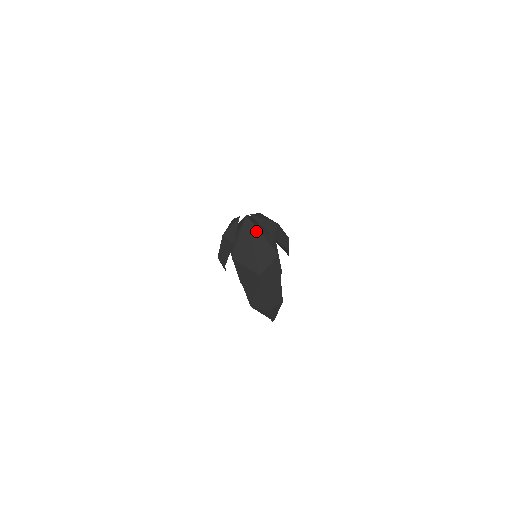
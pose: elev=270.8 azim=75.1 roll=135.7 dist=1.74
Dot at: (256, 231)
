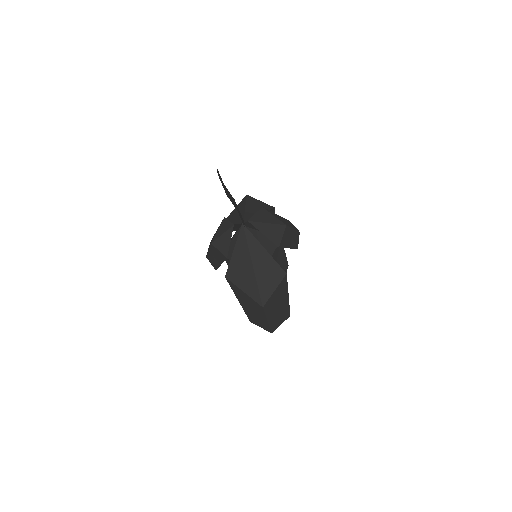
Dot at: (257, 245)
